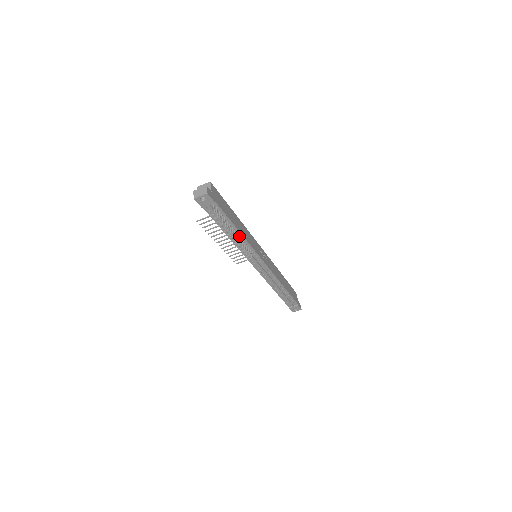
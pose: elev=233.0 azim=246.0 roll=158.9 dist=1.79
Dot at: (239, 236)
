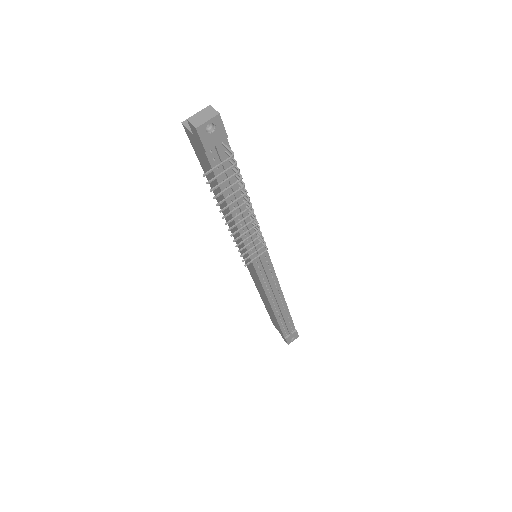
Dot at: (249, 212)
